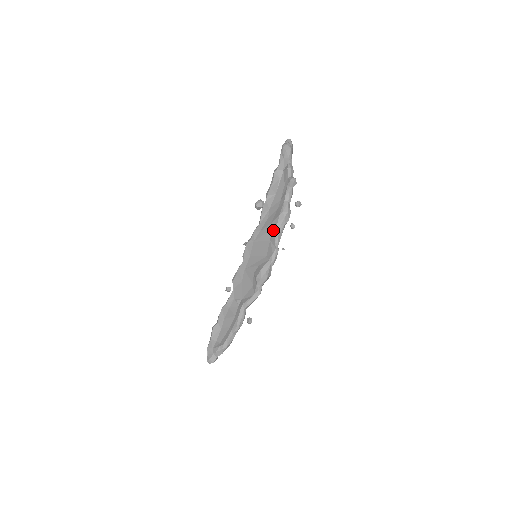
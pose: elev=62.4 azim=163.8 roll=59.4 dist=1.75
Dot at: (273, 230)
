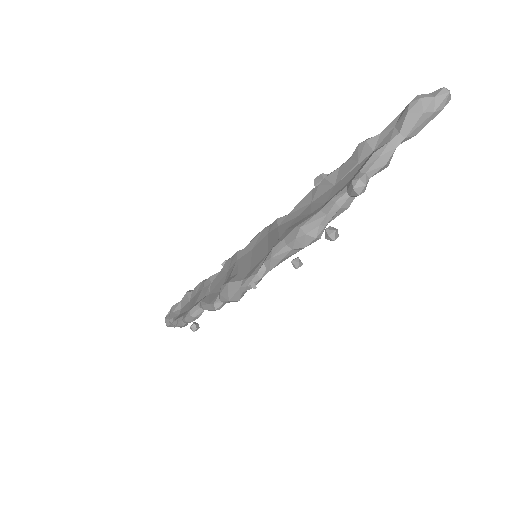
Dot at: (275, 243)
